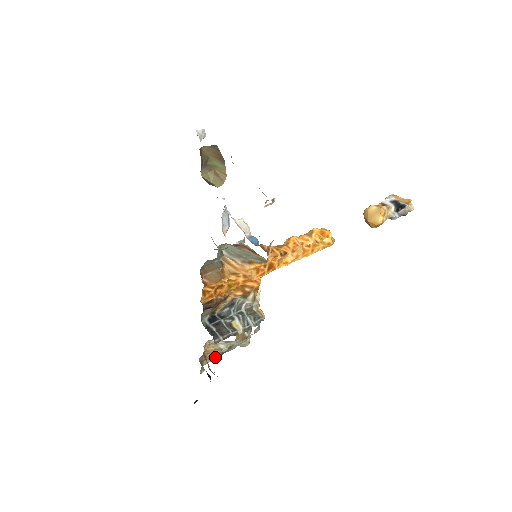
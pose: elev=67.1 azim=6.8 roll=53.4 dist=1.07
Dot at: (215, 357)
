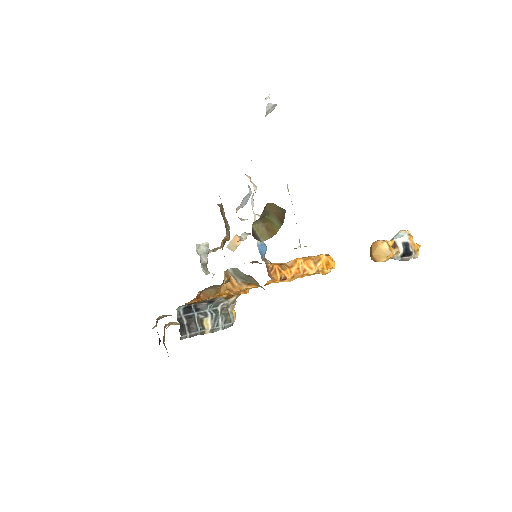
Dot at: (171, 315)
